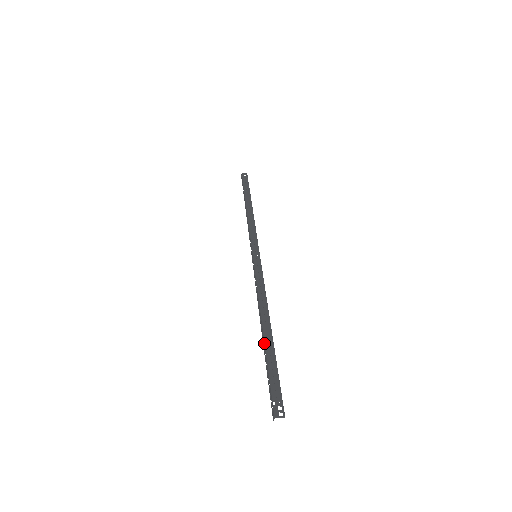
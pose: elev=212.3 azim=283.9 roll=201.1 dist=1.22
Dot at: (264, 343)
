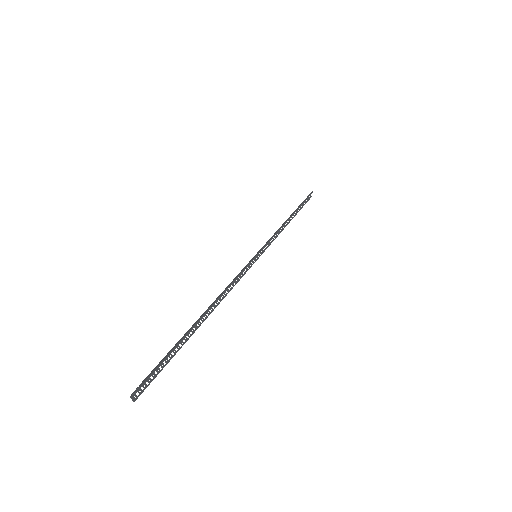
Dot at: occluded
